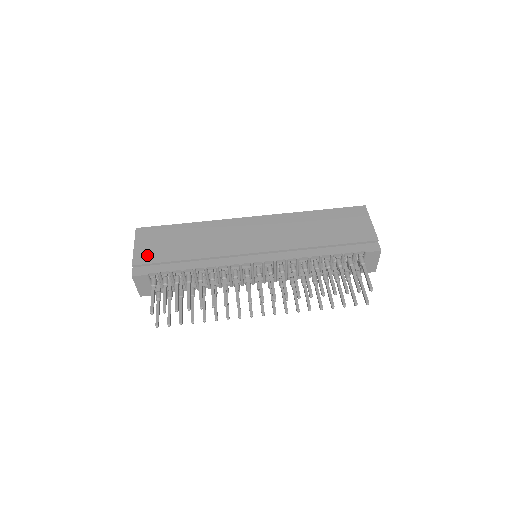
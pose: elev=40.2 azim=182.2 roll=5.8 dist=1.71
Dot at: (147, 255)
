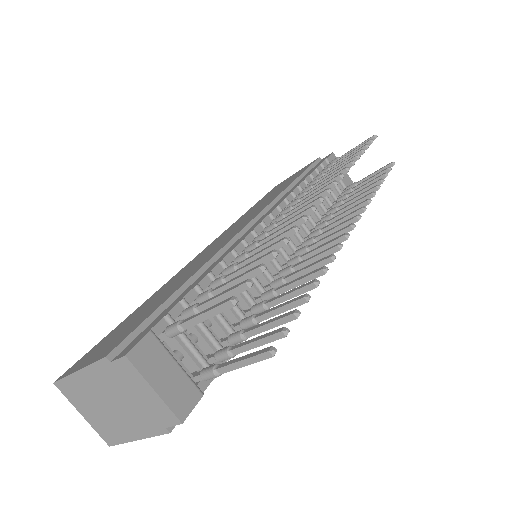
Dot at: (116, 340)
